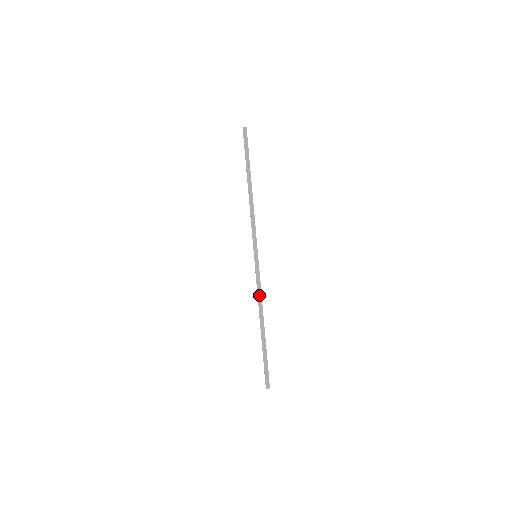
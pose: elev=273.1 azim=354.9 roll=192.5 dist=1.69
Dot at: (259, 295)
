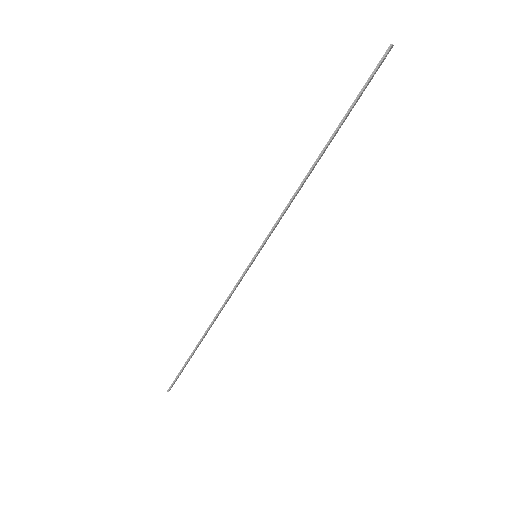
Dot at: (226, 303)
